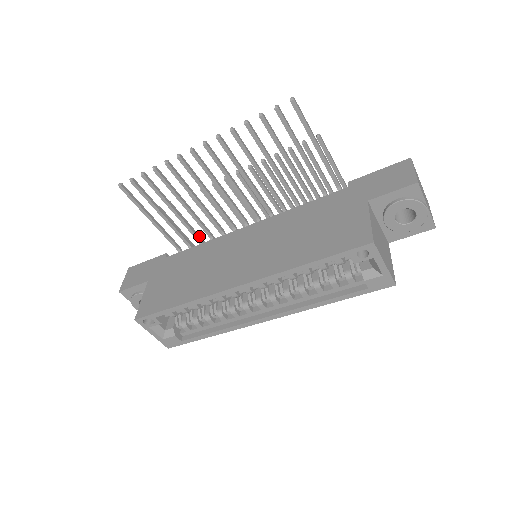
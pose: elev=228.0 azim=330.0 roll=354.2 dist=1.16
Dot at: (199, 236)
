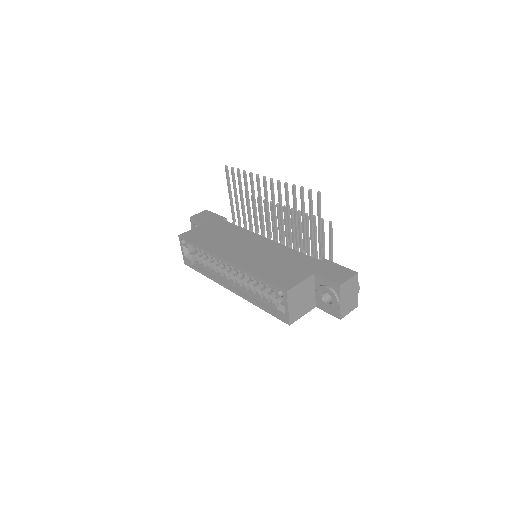
Dot at: occluded
